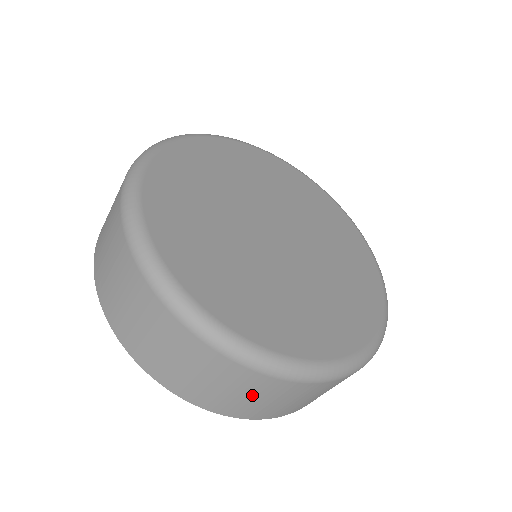
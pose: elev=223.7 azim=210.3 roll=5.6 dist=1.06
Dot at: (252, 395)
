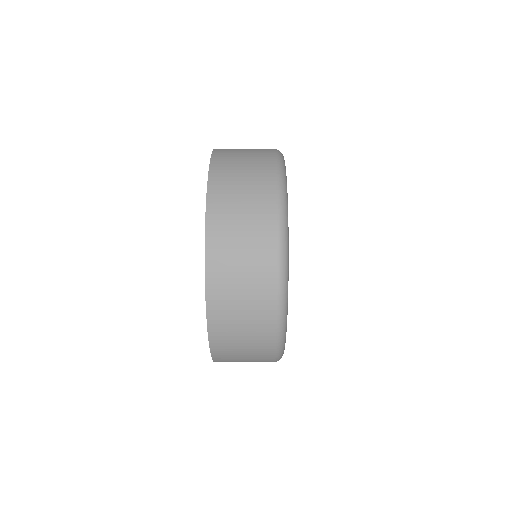
Dot at: occluded
